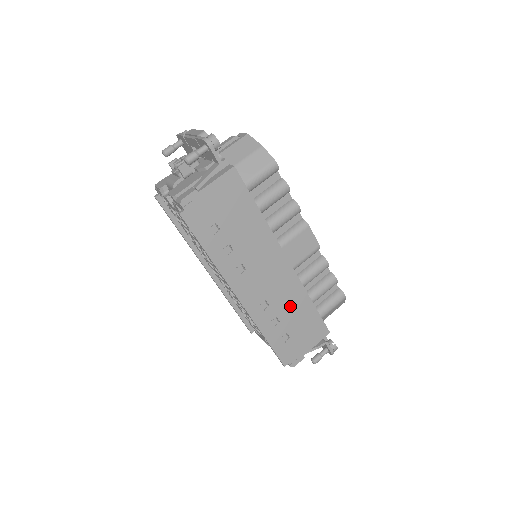
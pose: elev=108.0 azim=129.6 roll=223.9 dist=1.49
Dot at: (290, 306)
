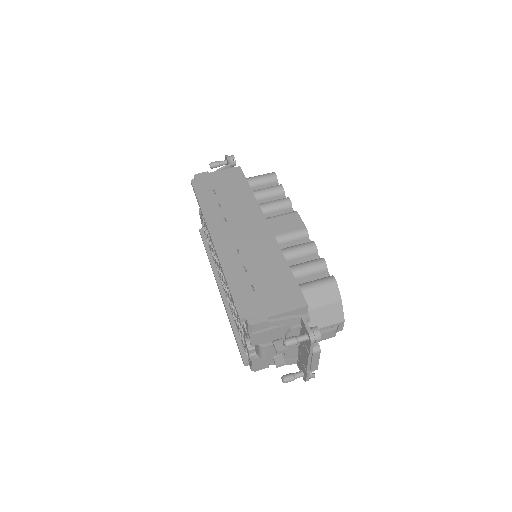
Dot at: (262, 262)
